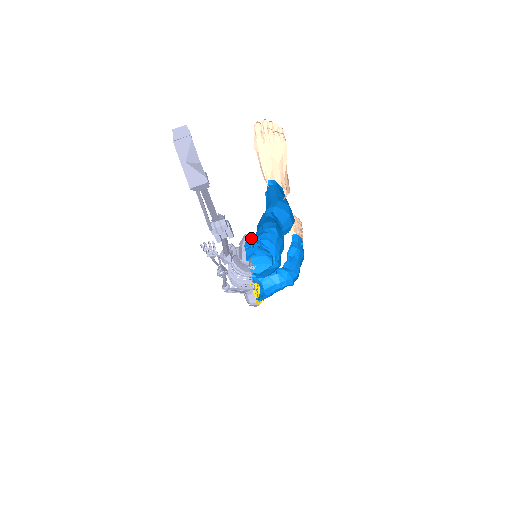
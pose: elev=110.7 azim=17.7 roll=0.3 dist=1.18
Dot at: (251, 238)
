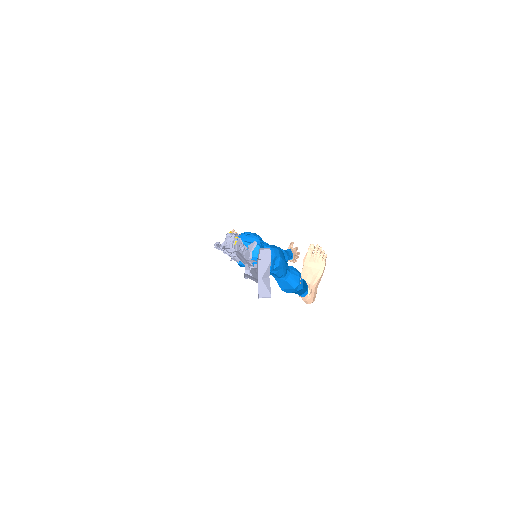
Dot at: occluded
